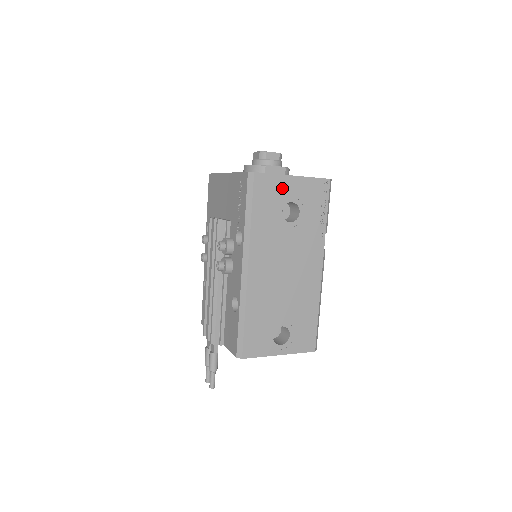
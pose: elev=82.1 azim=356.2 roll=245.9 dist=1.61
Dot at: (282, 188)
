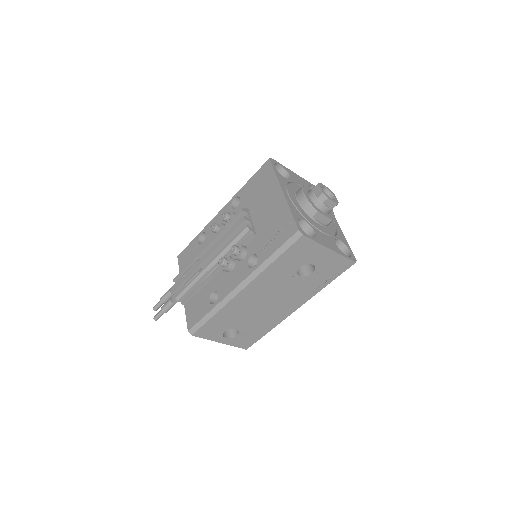
Dot at: (314, 253)
